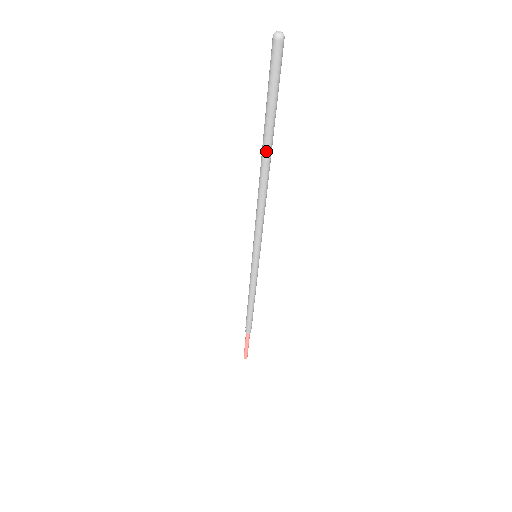
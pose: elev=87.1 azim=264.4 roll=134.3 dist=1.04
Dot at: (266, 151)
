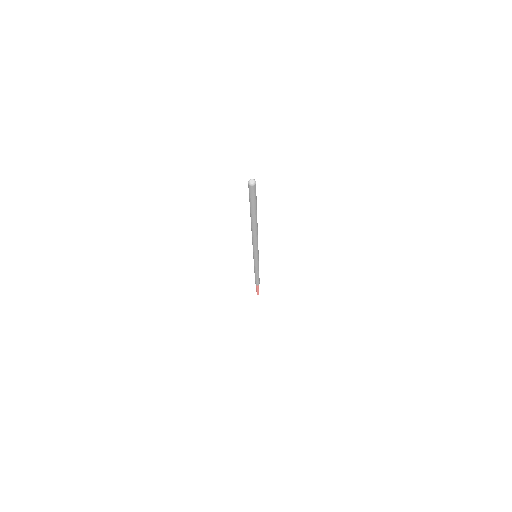
Dot at: (254, 222)
